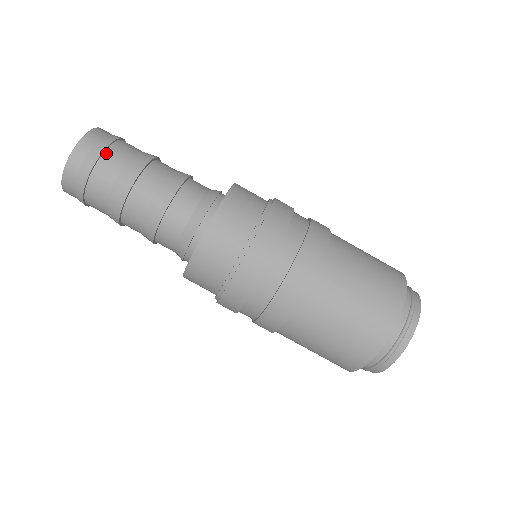
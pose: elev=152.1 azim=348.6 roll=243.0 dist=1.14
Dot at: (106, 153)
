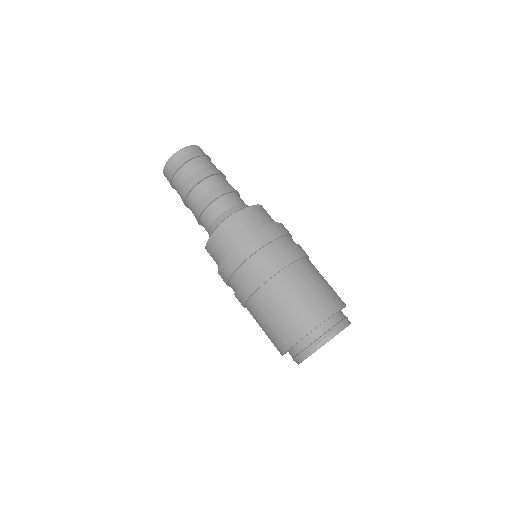
Dot at: (188, 163)
